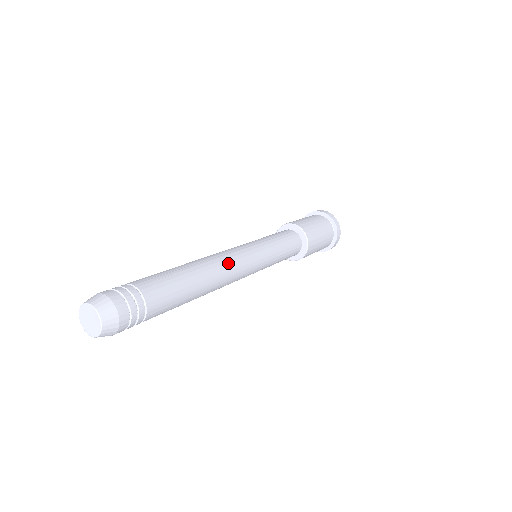
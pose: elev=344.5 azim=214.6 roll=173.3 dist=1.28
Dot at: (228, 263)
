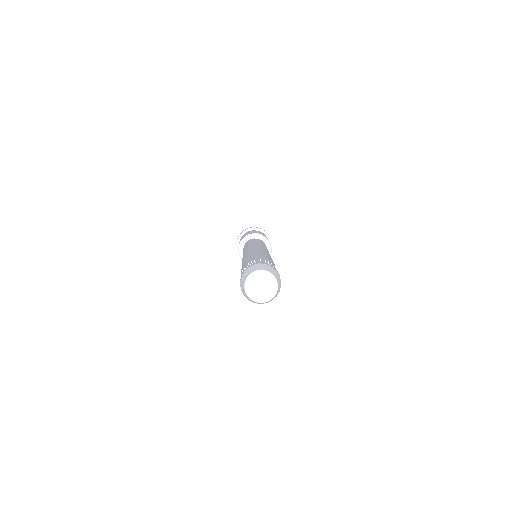
Dot at: occluded
